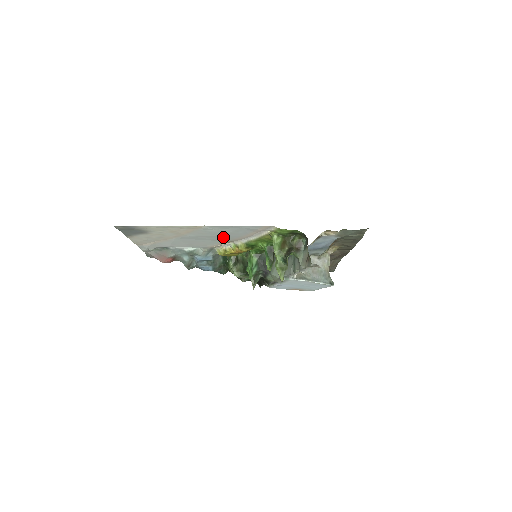
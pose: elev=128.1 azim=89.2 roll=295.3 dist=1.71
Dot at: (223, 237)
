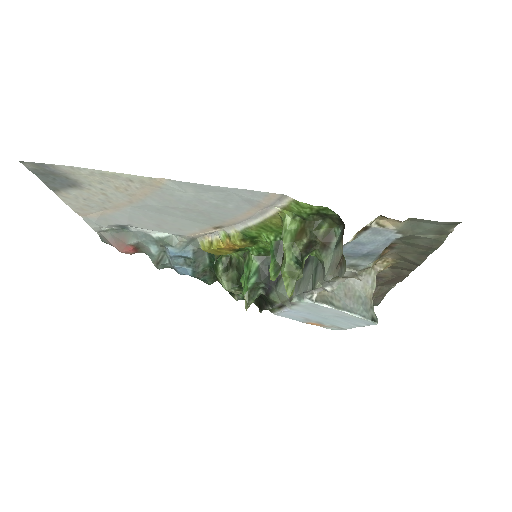
Dot at: (205, 214)
